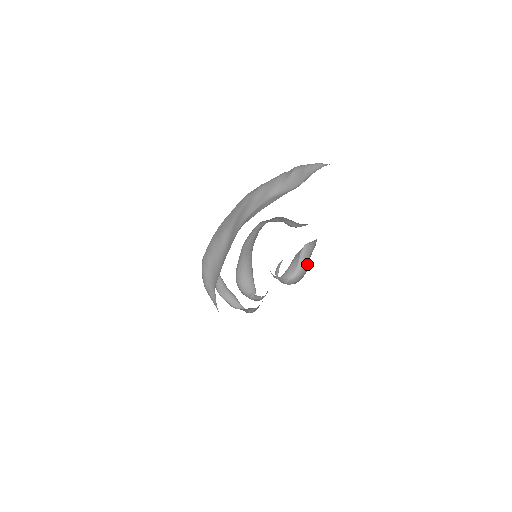
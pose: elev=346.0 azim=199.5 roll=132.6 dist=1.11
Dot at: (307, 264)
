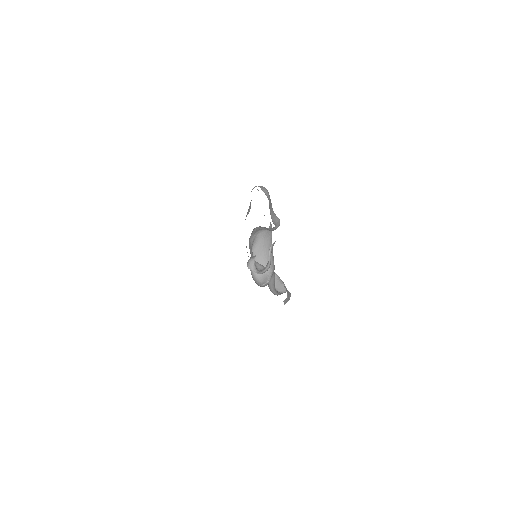
Dot at: occluded
